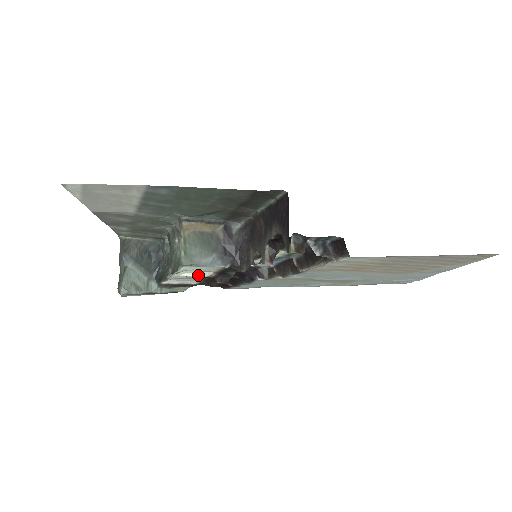
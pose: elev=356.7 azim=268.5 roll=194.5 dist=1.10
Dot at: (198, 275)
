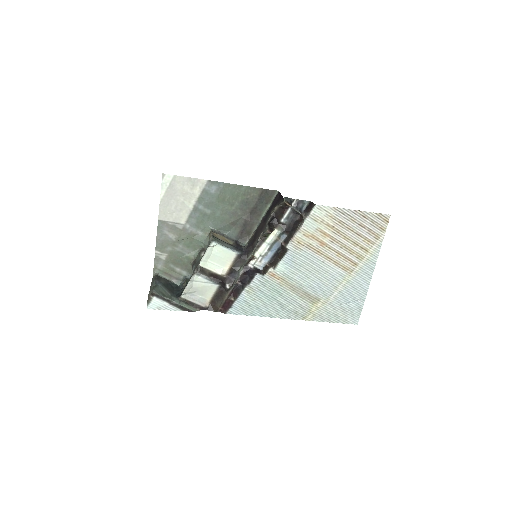
Dot at: (215, 271)
